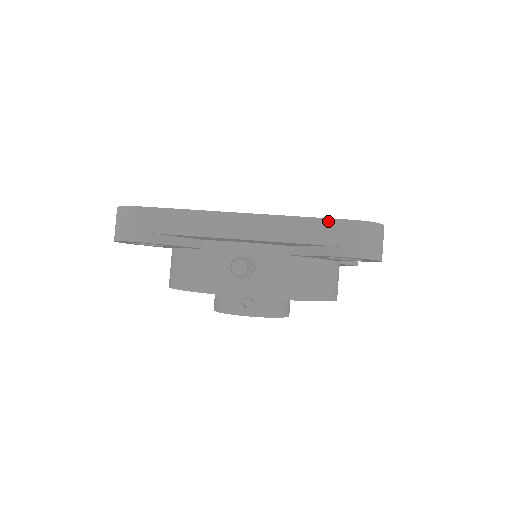
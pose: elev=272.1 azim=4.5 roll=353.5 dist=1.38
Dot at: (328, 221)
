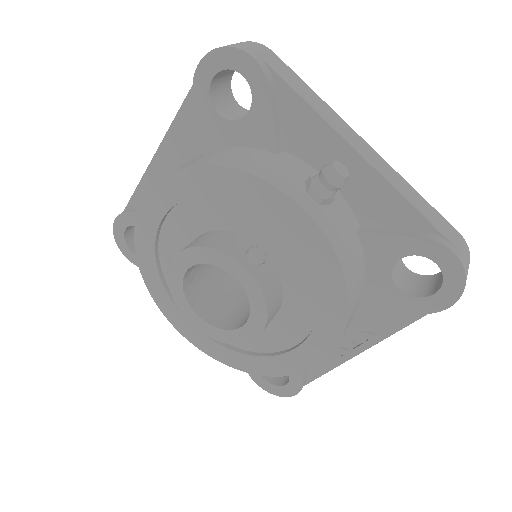
Dot at: (439, 214)
